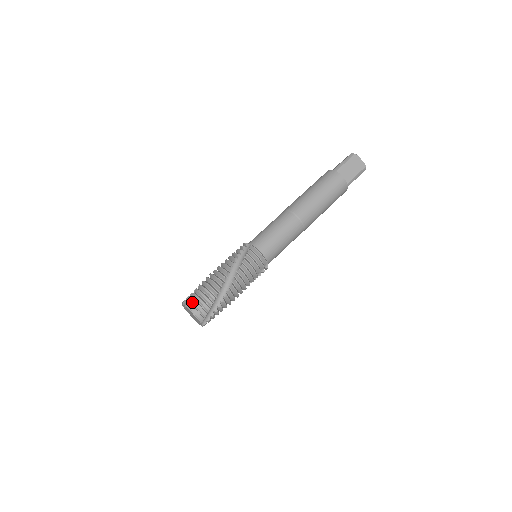
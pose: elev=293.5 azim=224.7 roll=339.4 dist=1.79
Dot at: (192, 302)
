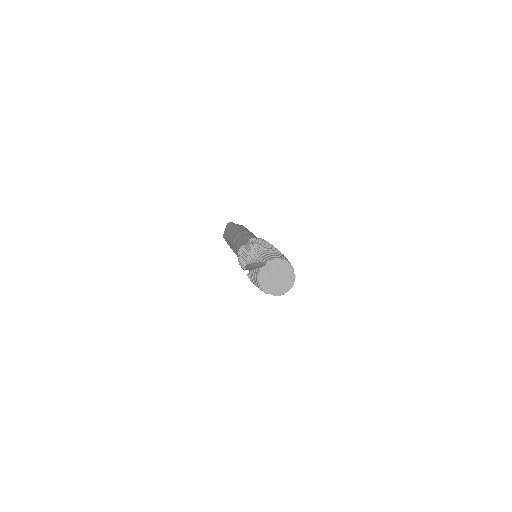
Dot at: (269, 257)
